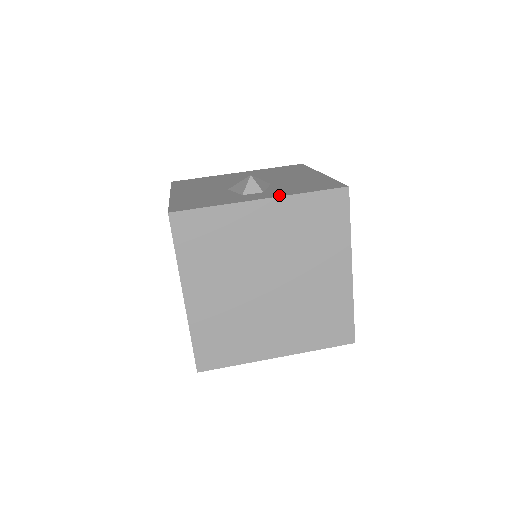
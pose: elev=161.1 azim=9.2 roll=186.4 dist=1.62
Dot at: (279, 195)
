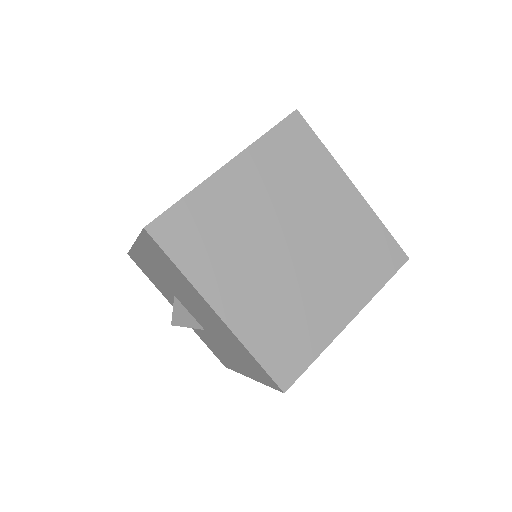
Dot at: (365, 203)
